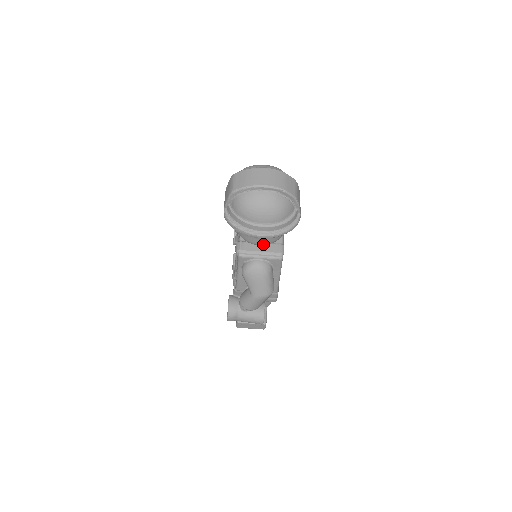
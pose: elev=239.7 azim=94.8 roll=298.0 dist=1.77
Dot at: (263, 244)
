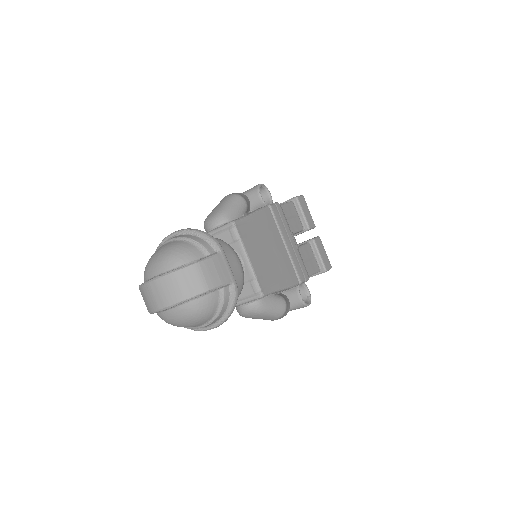
Dot at: occluded
